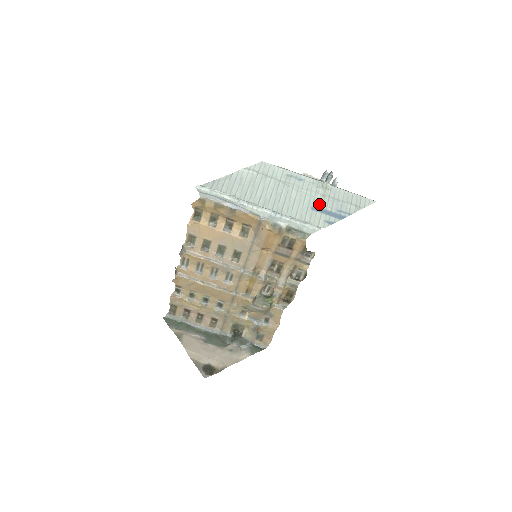
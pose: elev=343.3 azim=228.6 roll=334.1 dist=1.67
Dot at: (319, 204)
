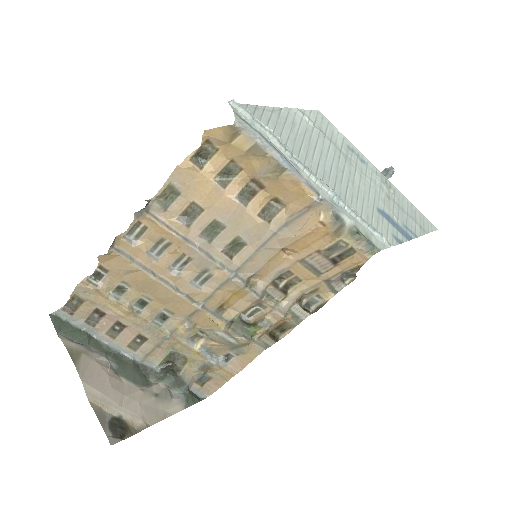
Dot at: (385, 207)
